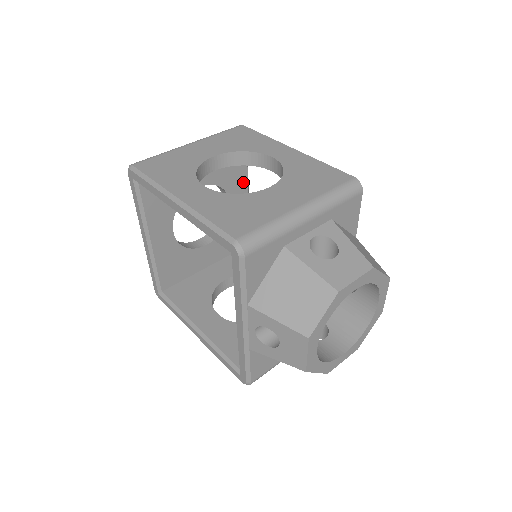
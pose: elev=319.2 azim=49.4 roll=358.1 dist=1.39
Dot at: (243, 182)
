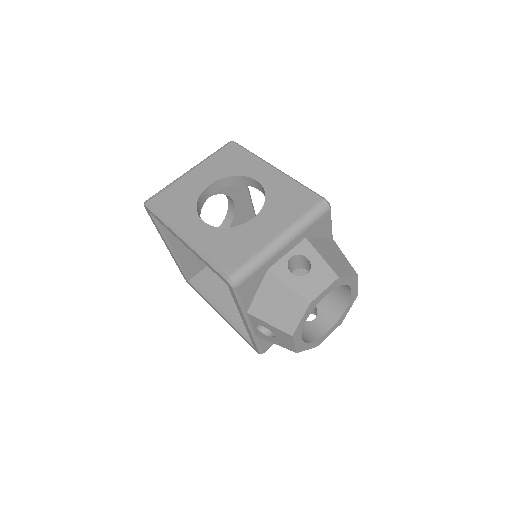
Dot at: occluded
